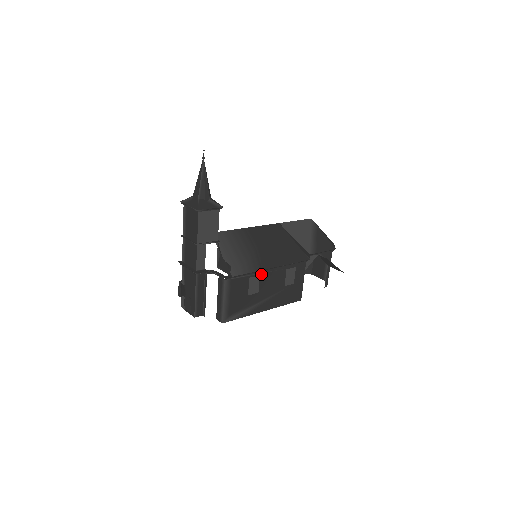
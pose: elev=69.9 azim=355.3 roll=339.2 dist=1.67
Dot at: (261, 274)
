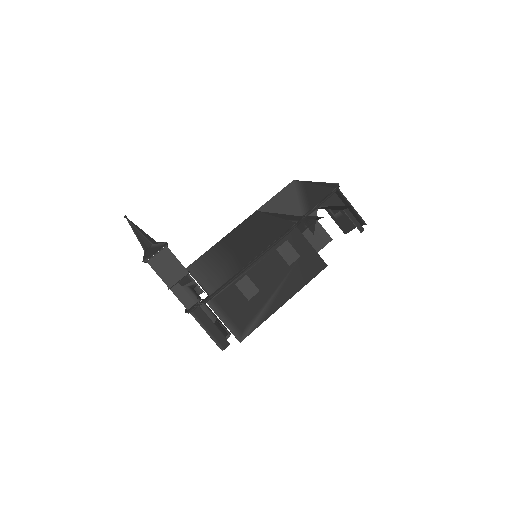
Dot at: (247, 273)
